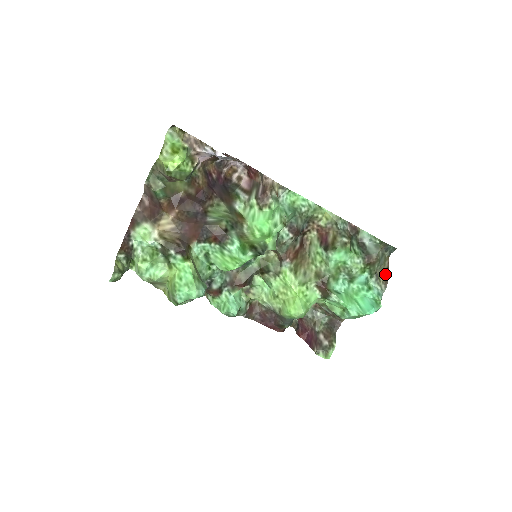
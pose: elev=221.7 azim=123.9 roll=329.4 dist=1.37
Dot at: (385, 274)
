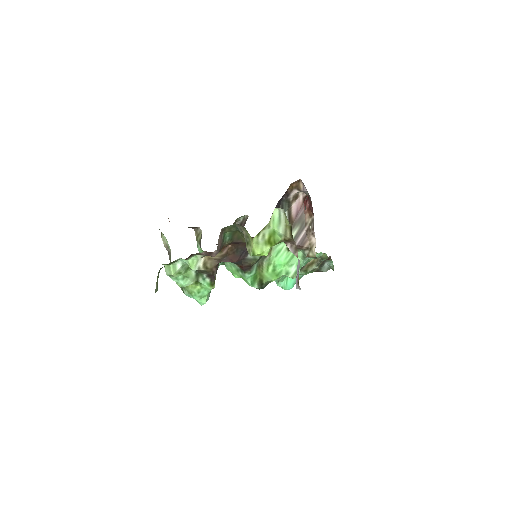
Dot at: occluded
